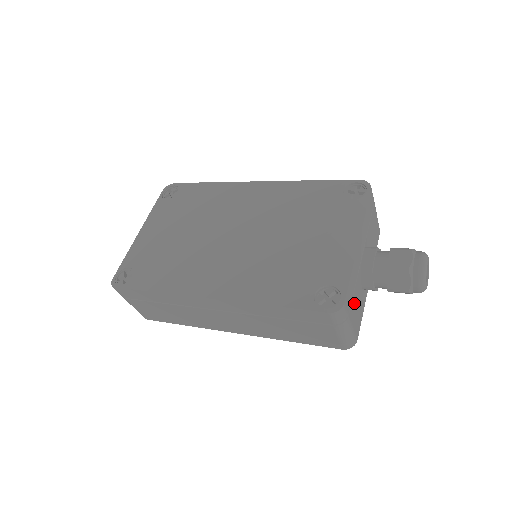
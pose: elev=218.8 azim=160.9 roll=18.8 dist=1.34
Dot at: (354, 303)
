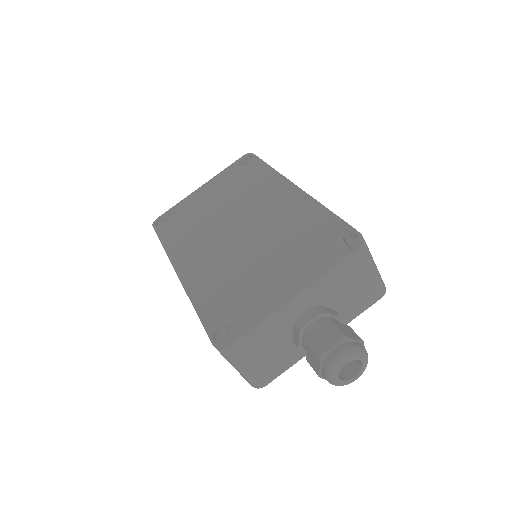
Dot at: (263, 351)
